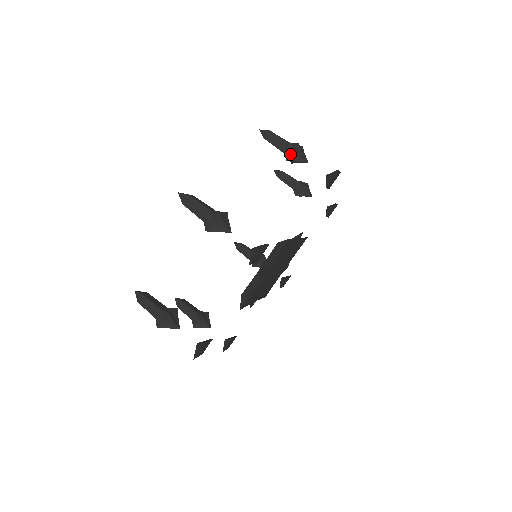
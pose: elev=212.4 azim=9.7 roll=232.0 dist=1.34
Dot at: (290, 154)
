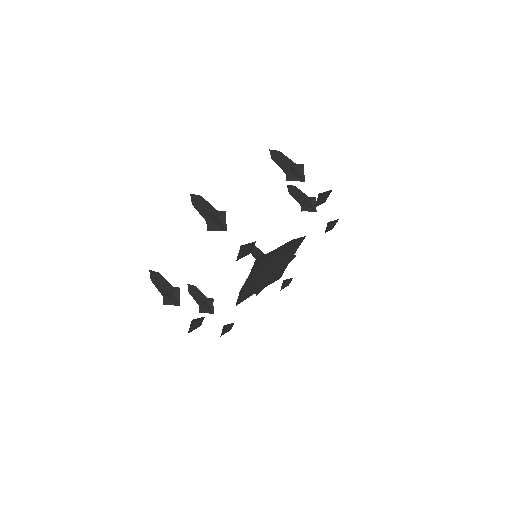
Dot at: (308, 201)
